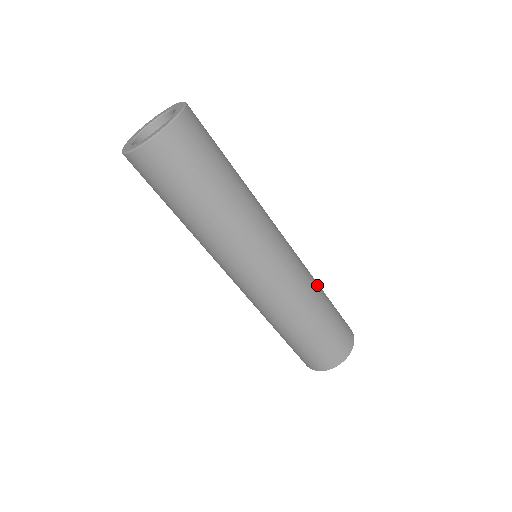
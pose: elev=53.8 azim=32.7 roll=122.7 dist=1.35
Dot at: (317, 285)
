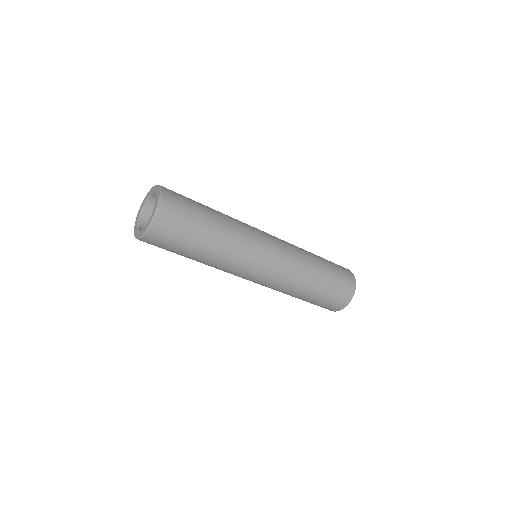
Dot at: (304, 284)
